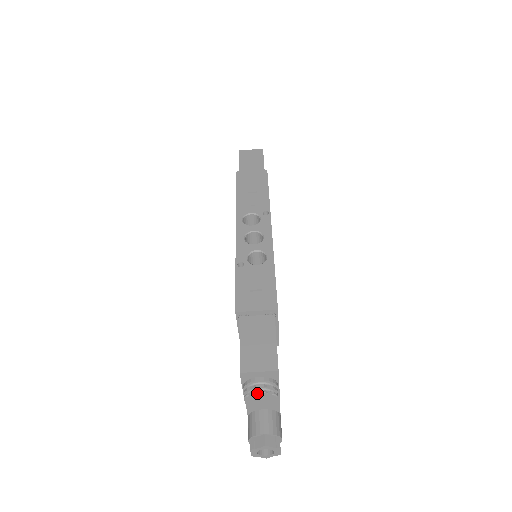
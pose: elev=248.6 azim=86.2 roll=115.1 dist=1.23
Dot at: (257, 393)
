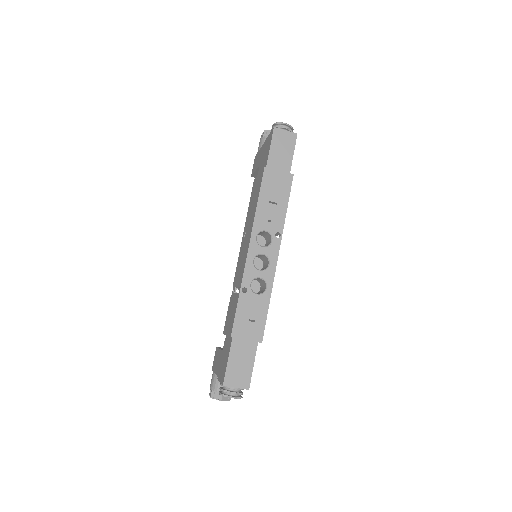
Dot at: occluded
